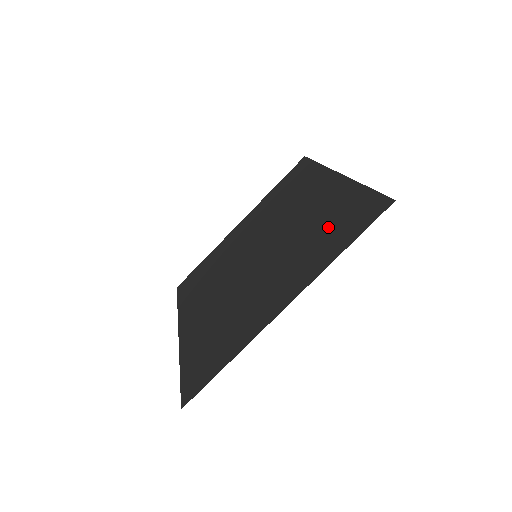
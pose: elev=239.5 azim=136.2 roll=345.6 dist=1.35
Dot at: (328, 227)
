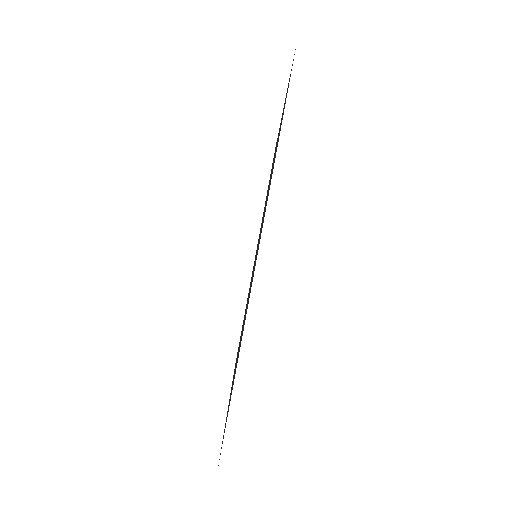
Dot at: (276, 148)
